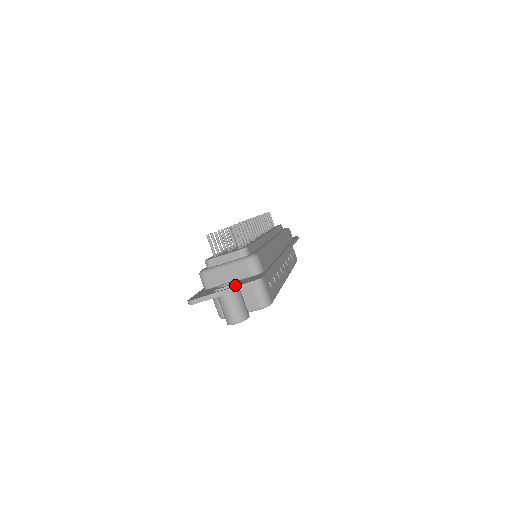
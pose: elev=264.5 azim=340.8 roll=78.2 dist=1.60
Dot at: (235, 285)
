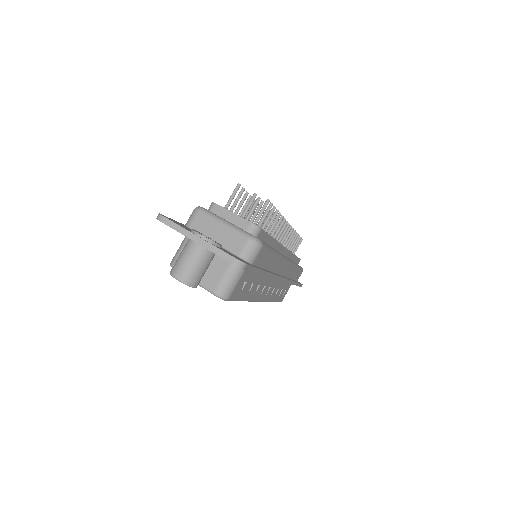
Dot at: (215, 245)
